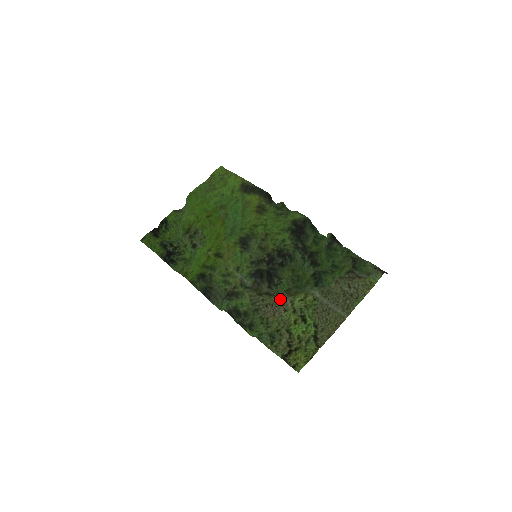
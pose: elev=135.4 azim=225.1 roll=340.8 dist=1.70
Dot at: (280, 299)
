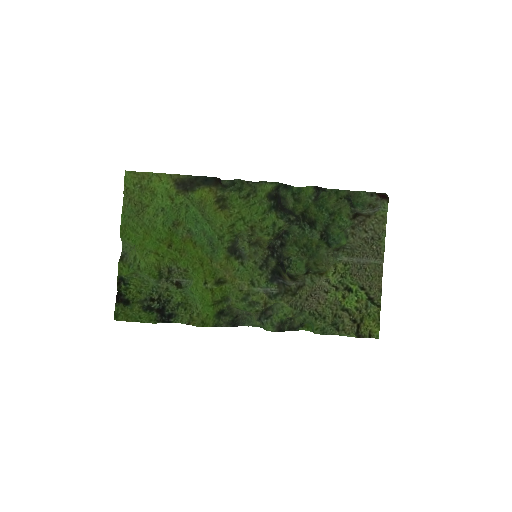
Dot at: (314, 285)
